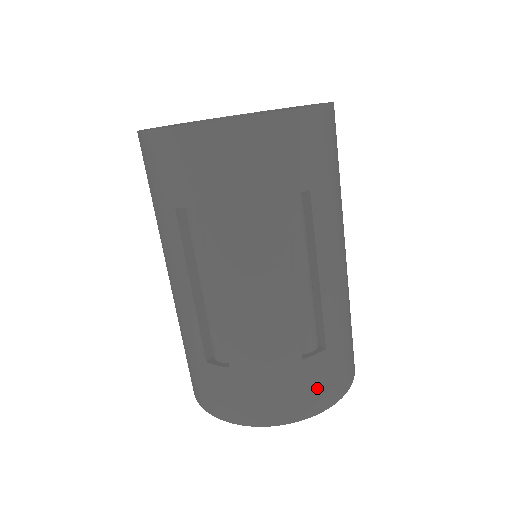
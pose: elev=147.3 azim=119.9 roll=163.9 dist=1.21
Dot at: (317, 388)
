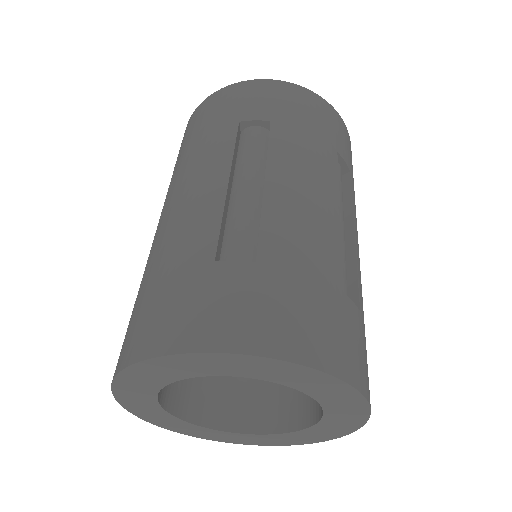
Dot at: (226, 309)
